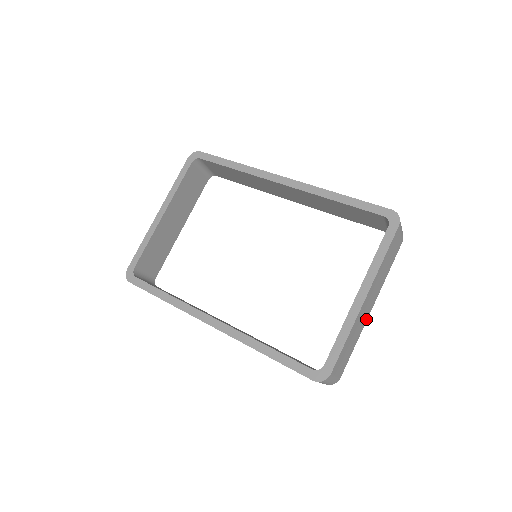
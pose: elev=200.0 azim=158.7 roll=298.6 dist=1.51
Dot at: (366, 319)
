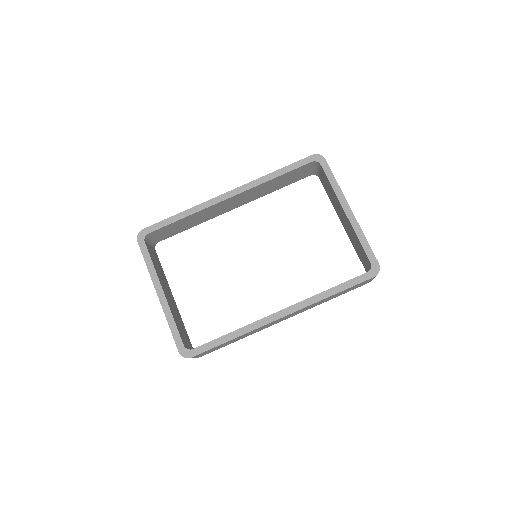
Dot at: occluded
